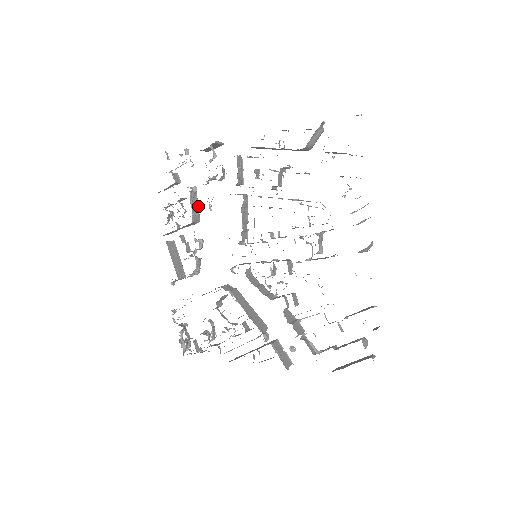
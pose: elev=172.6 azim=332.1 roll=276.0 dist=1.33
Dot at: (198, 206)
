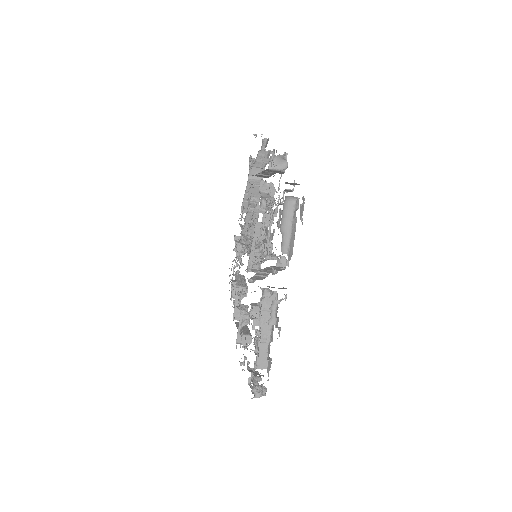
Dot at: occluded
